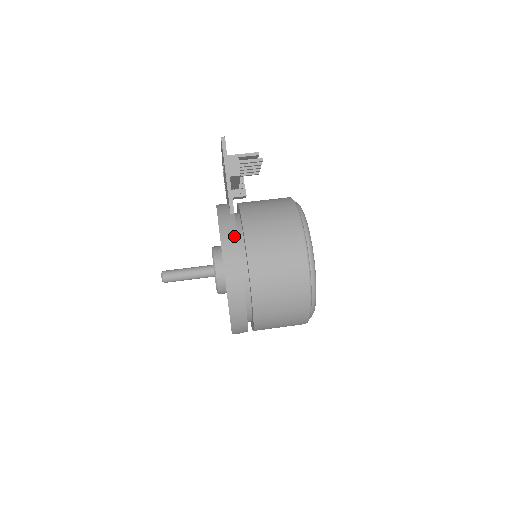
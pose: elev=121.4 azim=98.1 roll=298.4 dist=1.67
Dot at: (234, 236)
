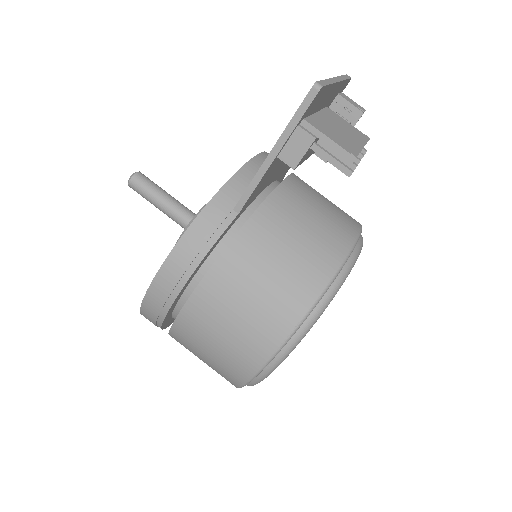
Dot at: (200, 253)
